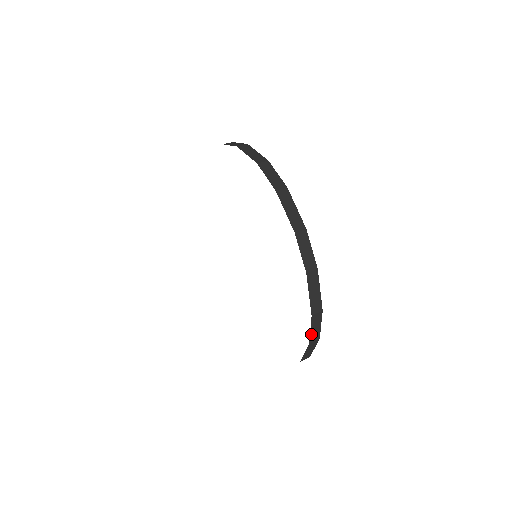
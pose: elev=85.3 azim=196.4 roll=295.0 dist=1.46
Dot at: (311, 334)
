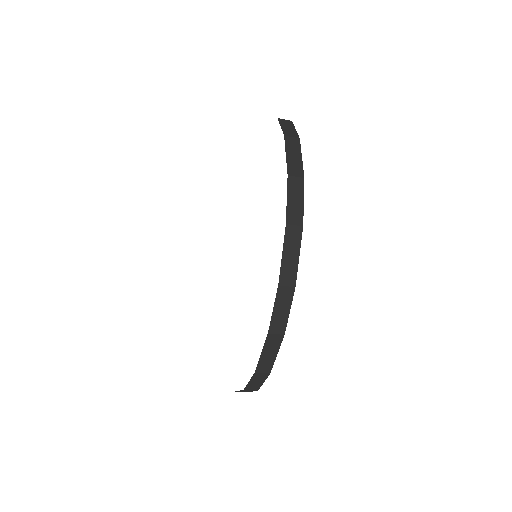
Dot at: (249, 384)
